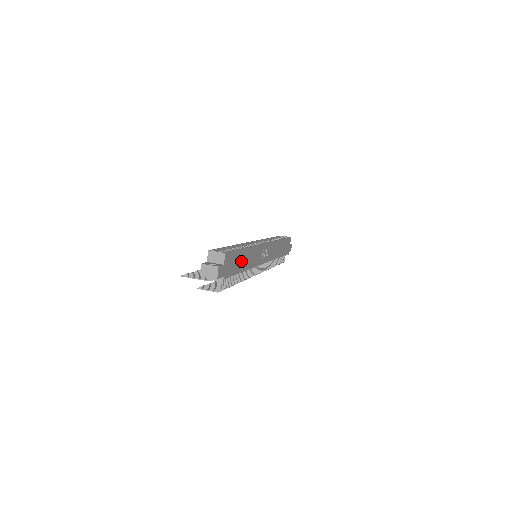
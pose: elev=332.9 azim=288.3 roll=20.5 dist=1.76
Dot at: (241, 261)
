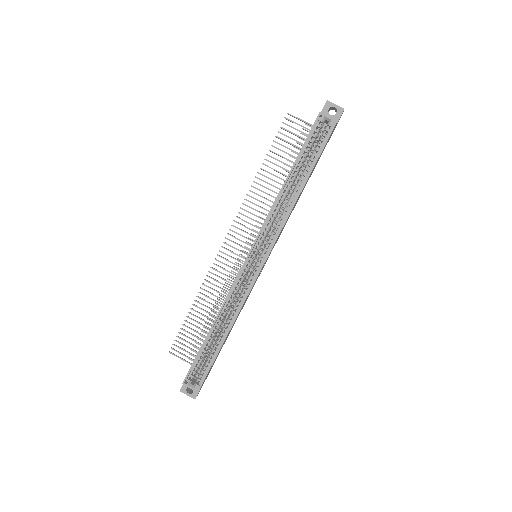
Dot at: occluded
